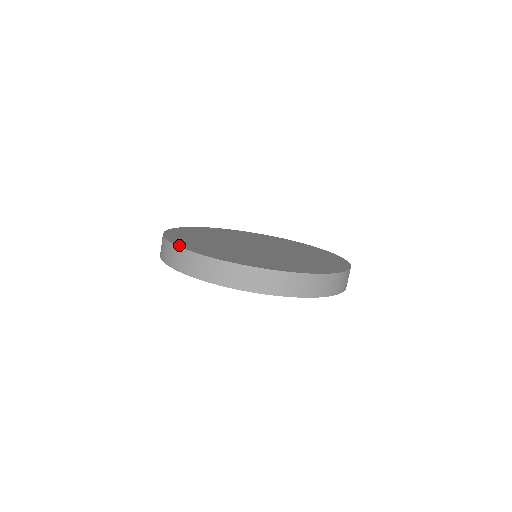
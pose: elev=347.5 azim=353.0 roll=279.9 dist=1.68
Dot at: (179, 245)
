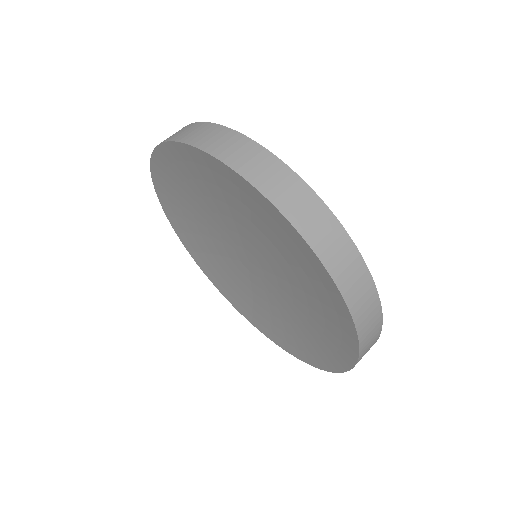
Dot at: (248, 140)
